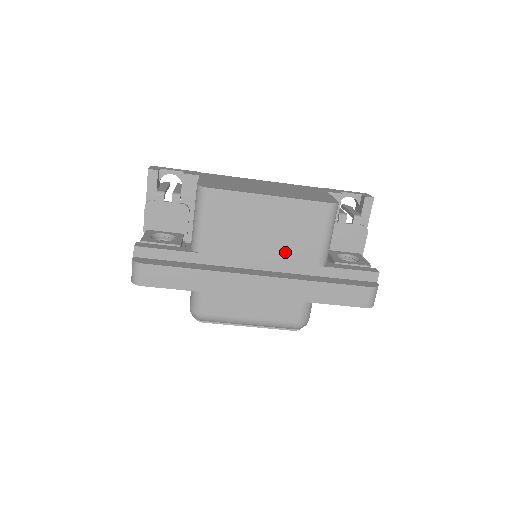
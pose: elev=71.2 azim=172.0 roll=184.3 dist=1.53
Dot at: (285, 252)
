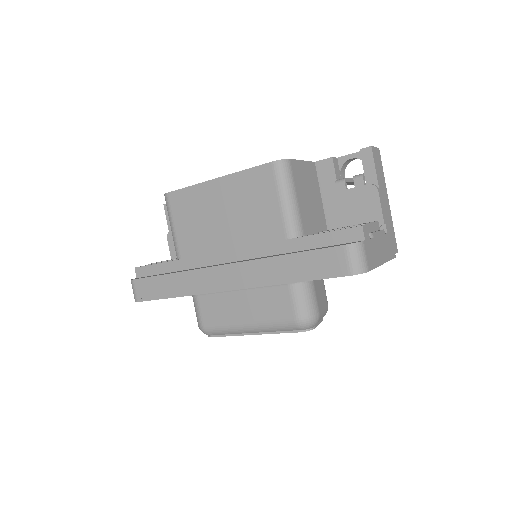
Dot at: (248, 234)
